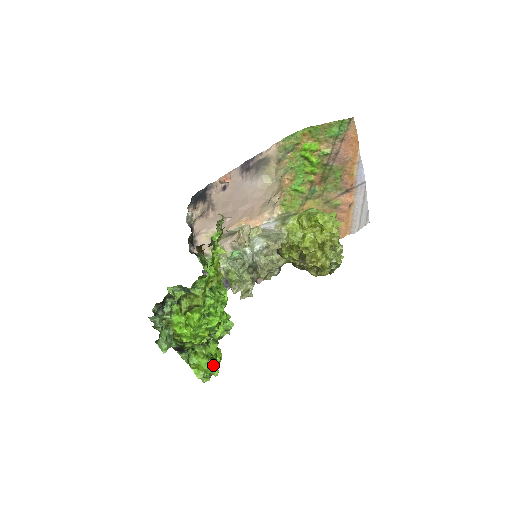
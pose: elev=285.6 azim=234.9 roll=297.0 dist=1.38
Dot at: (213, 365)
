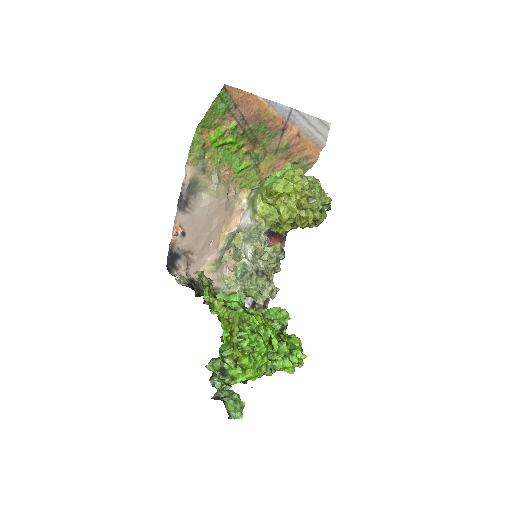
Dot at: (295, 357)
